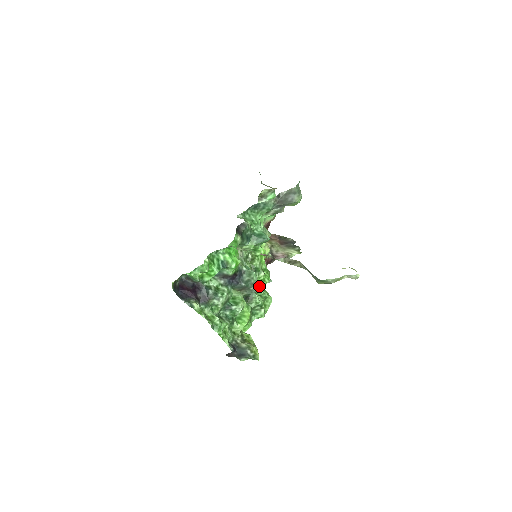
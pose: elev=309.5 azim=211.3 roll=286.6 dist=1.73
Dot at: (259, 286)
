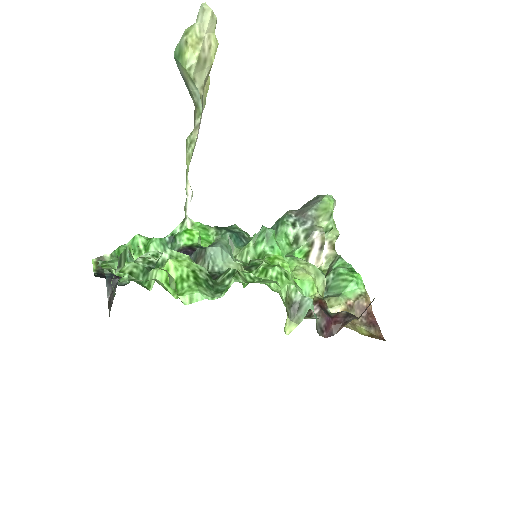
Dot at: occluded
